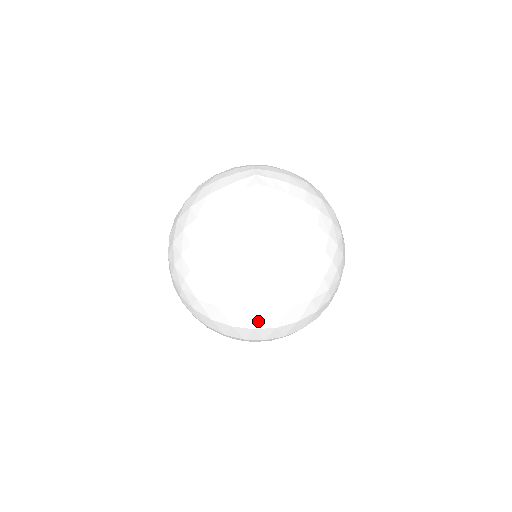
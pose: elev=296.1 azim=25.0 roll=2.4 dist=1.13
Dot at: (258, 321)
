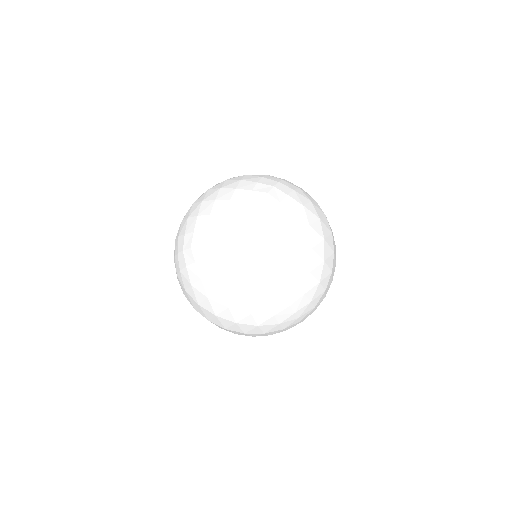
Dot at: (211, 318)
